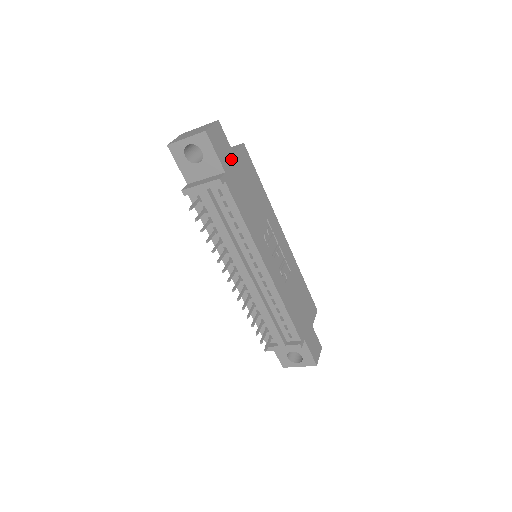
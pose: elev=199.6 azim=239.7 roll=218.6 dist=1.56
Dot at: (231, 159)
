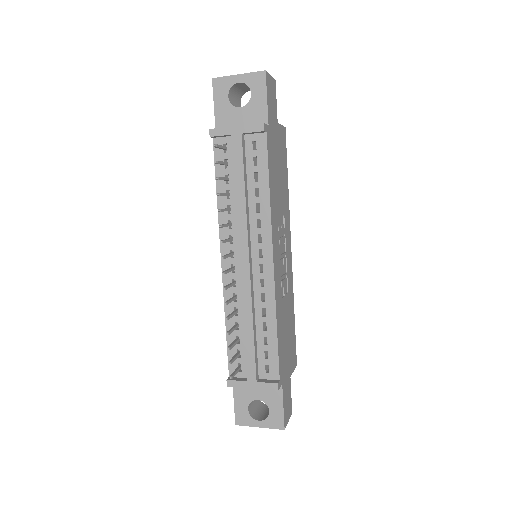
Dot at: (275, 123)
